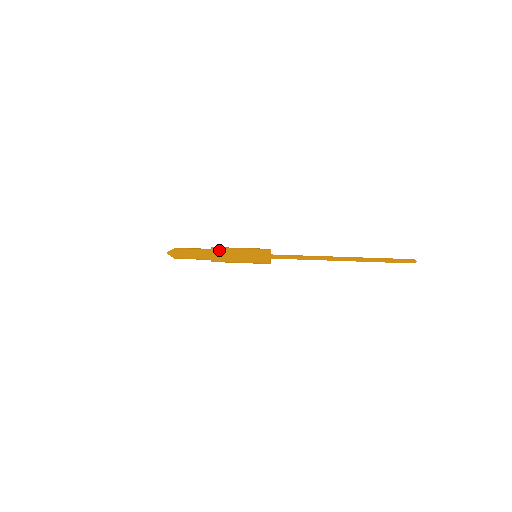
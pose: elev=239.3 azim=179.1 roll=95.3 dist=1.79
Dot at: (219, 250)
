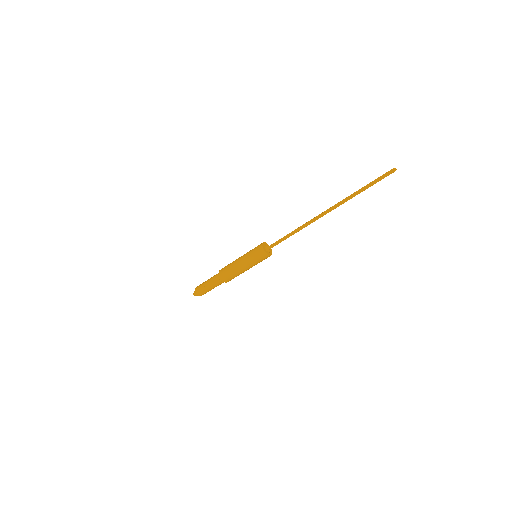
Dot at: (225, 267)
